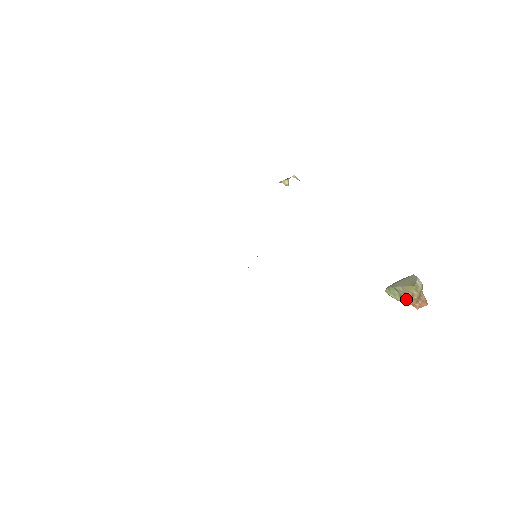
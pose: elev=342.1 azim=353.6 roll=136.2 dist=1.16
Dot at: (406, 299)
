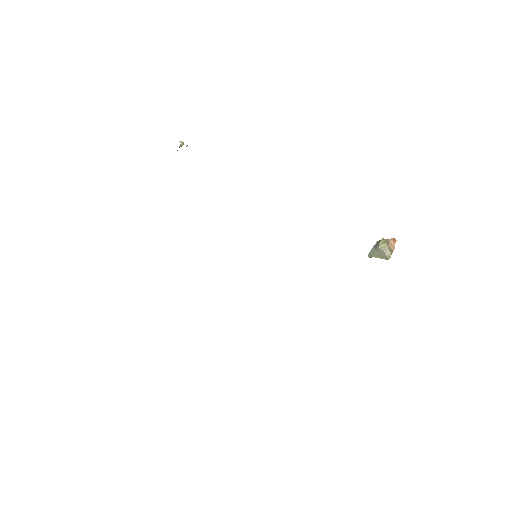
Dot at: occluded
